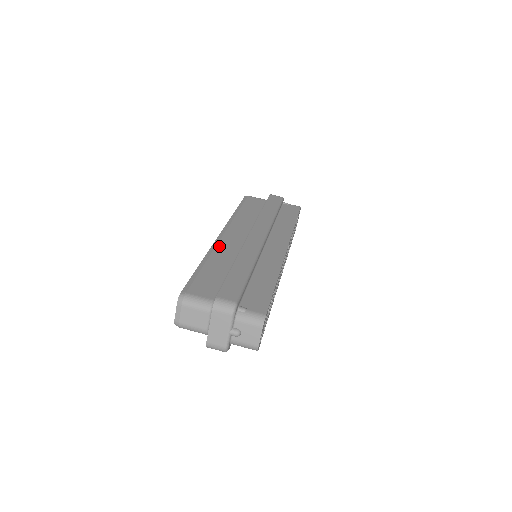
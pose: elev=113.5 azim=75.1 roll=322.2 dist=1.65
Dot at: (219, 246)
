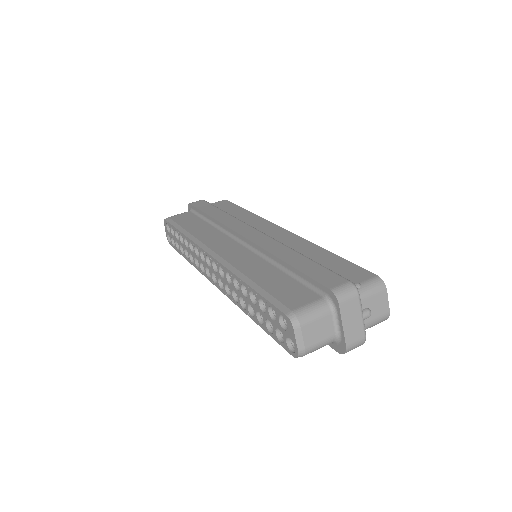
Dot at: (232, 262)
